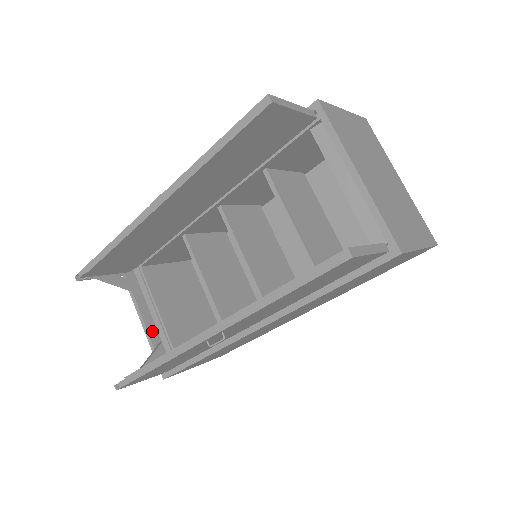
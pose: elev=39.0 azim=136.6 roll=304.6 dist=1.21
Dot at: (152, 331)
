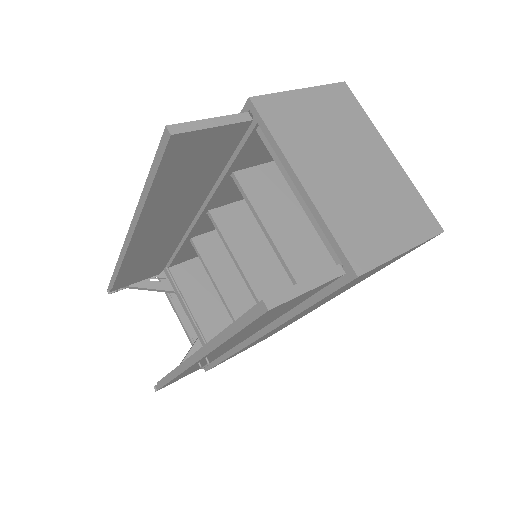
Dot at: (189, 327)
